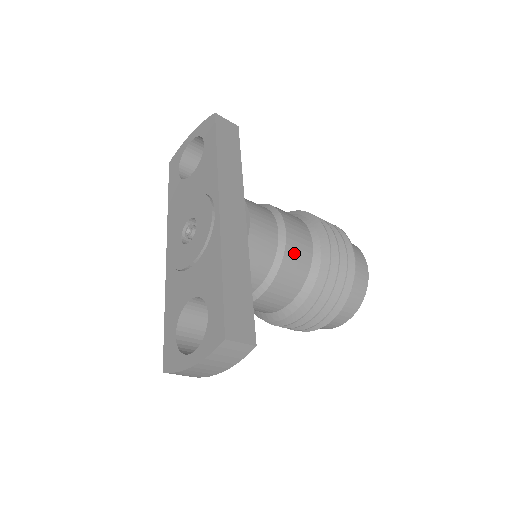
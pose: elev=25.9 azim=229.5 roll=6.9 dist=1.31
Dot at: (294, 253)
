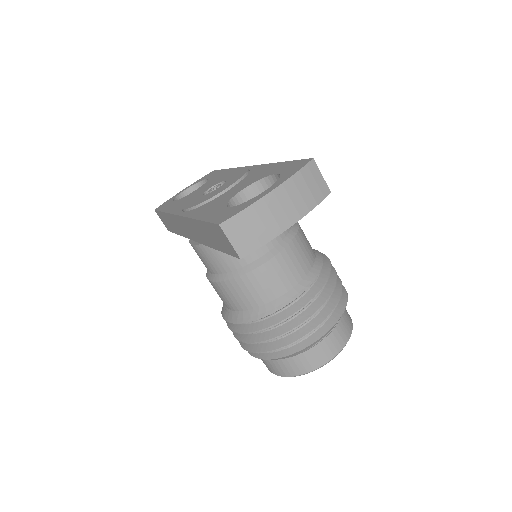
Dot at: occluded
